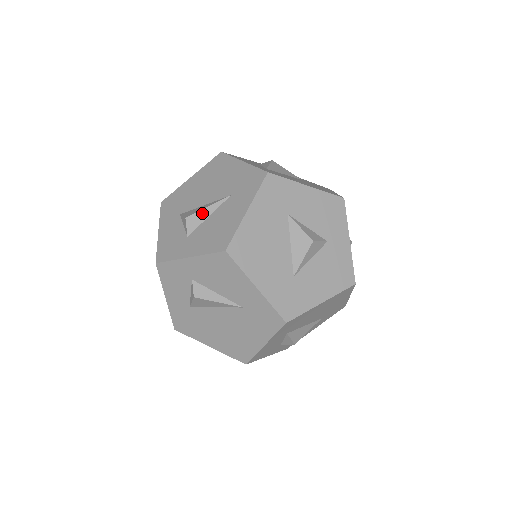
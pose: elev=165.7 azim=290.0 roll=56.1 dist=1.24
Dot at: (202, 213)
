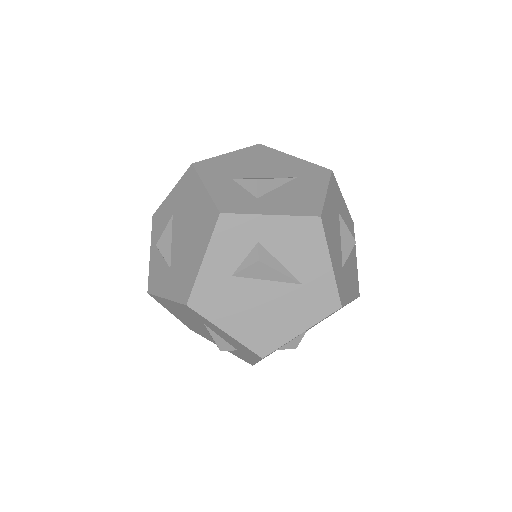
Dot at: (272, 182)
